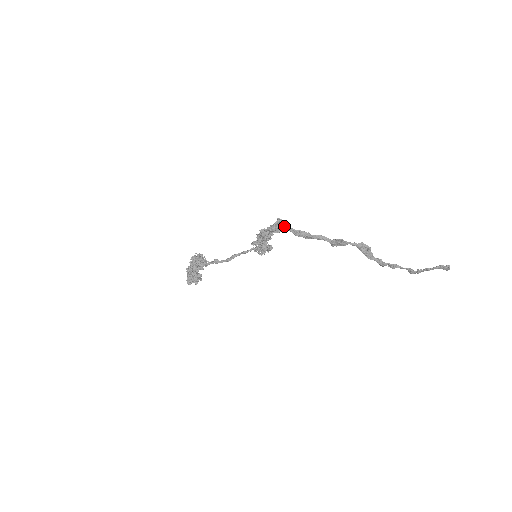
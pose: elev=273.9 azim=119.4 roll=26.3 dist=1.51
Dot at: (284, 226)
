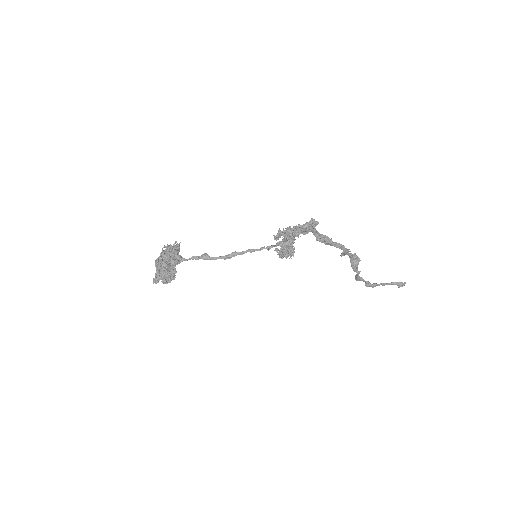
Dot at: (313, 228)
